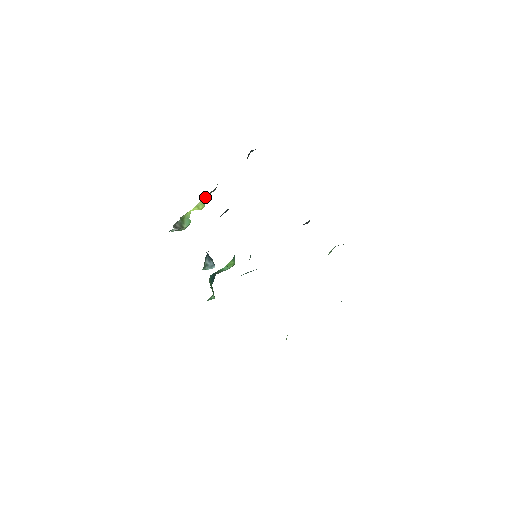
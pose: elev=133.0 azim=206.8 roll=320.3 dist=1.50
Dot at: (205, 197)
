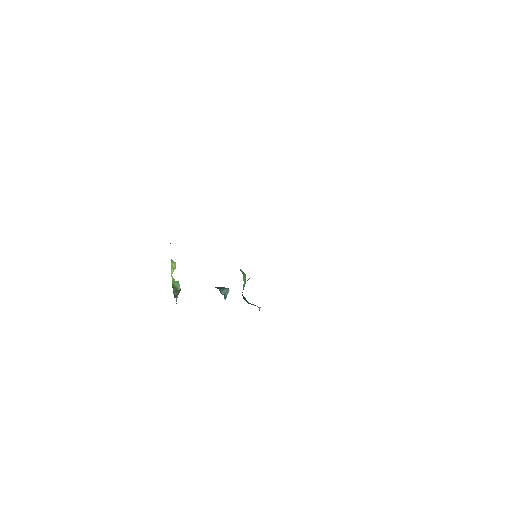
Dot at: occluded
